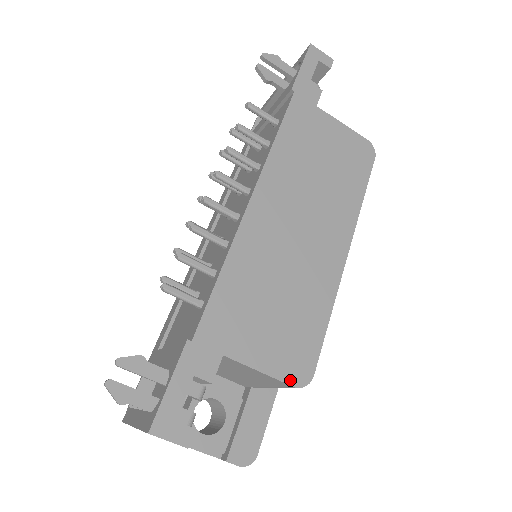
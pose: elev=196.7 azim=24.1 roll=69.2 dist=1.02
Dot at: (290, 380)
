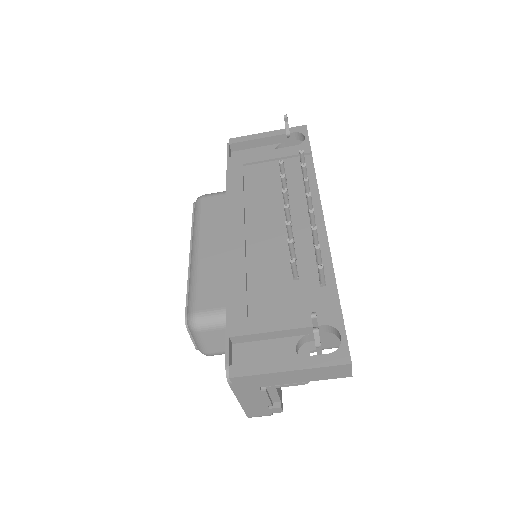
Dot at: occluded
